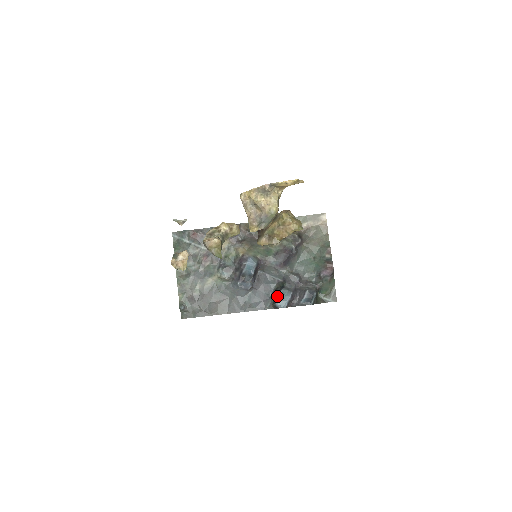
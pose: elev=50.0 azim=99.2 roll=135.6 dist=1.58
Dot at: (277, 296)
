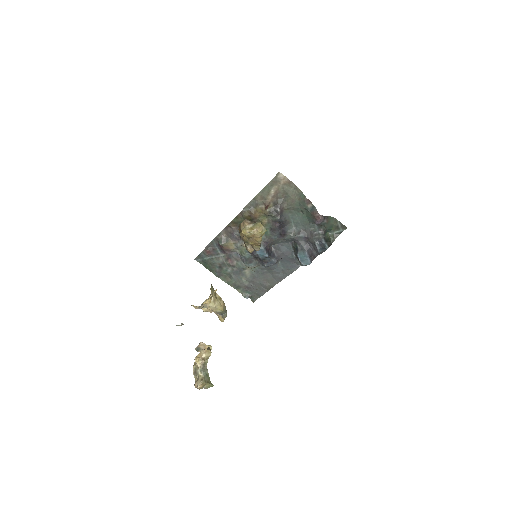
Dot at: (298, 259)
